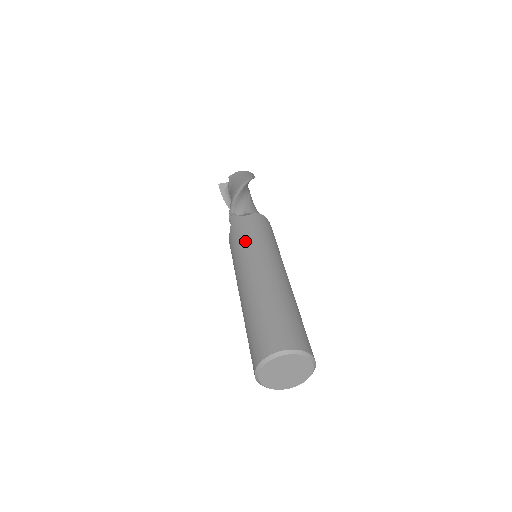
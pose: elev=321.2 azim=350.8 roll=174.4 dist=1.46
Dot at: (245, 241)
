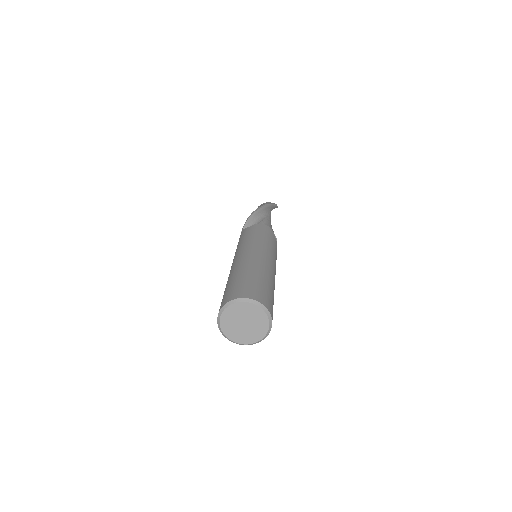
Dot at: (241, 243)
